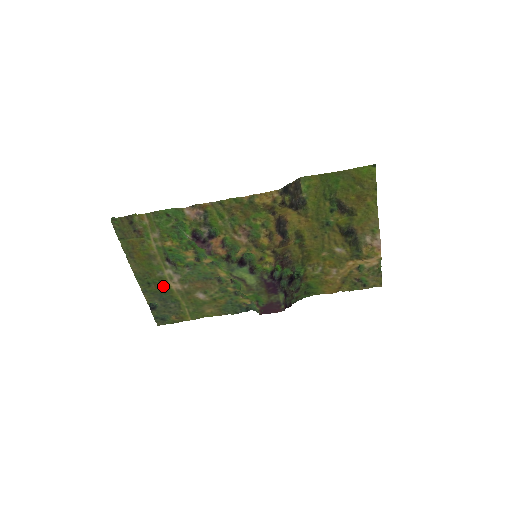
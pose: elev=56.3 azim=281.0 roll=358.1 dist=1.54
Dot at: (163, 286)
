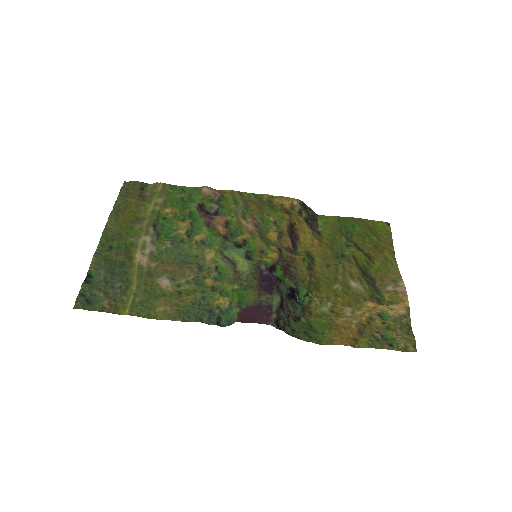
Dot at: (126, 255)
